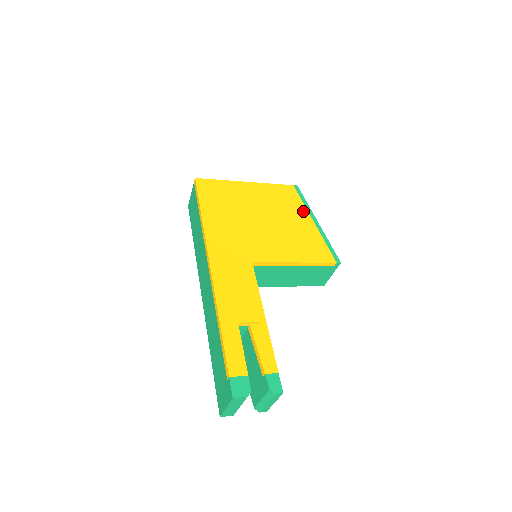
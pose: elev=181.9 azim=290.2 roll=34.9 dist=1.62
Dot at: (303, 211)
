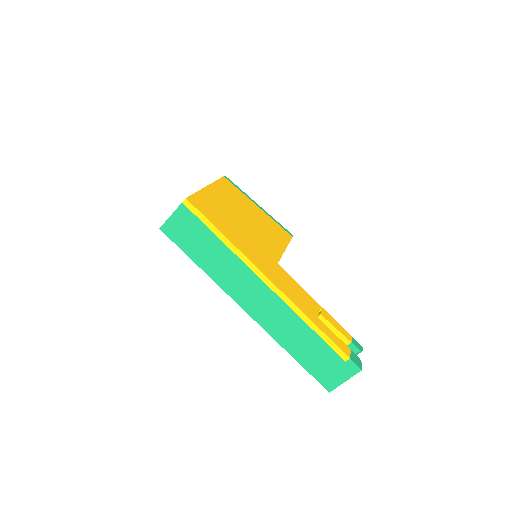
Dot at: (248, 200)
